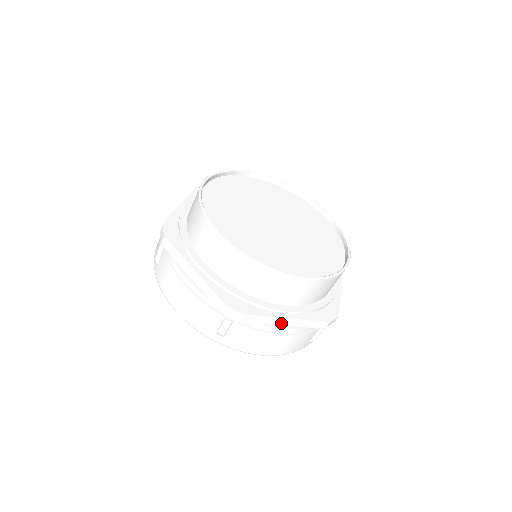
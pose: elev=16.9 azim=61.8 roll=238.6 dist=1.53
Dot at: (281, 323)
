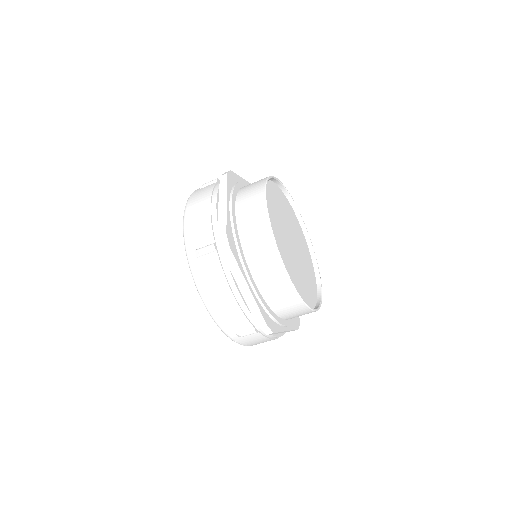
Dot at: (241, 287)
